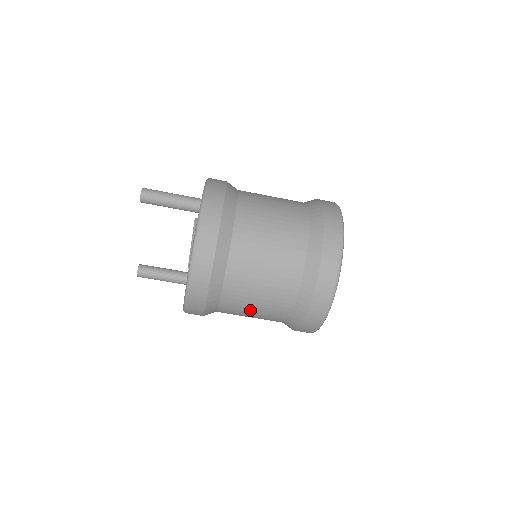
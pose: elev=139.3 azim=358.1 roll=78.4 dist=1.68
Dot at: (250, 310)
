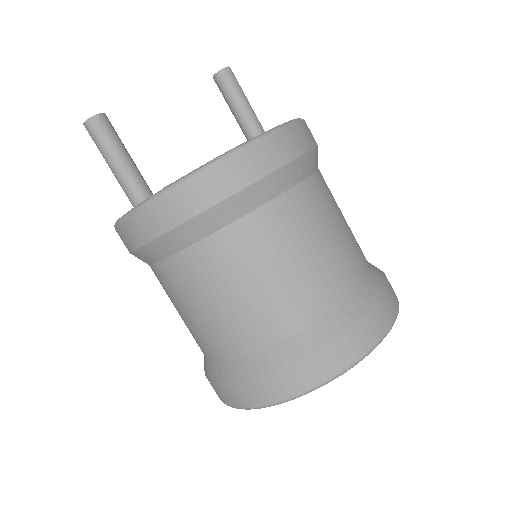
Dot at: (291, 254)
